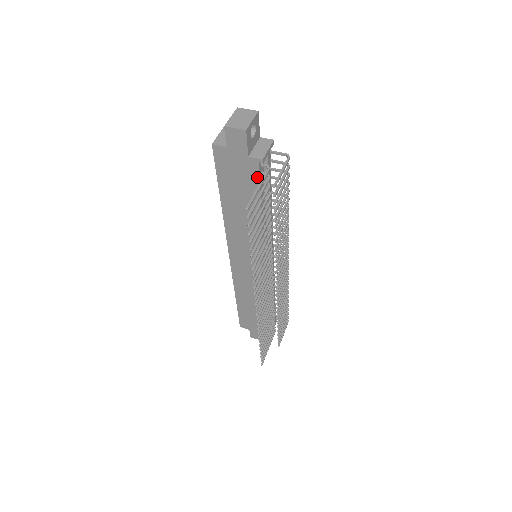
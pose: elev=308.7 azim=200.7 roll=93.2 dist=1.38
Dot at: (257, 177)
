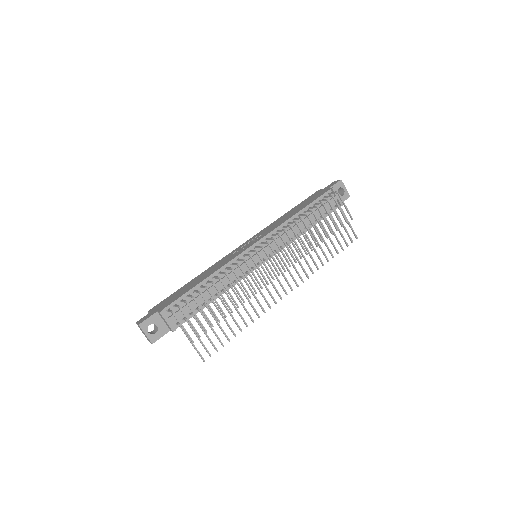
Dot at: occluded
